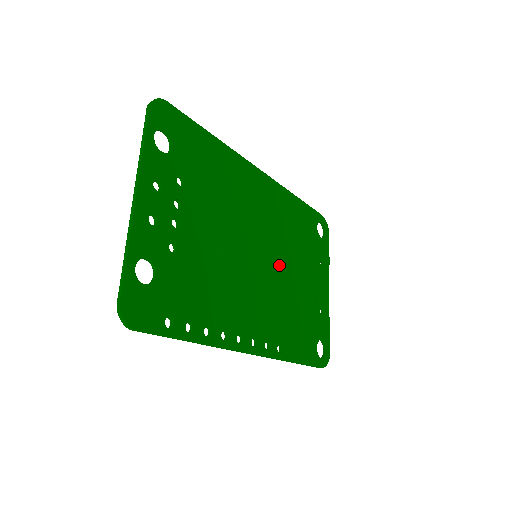
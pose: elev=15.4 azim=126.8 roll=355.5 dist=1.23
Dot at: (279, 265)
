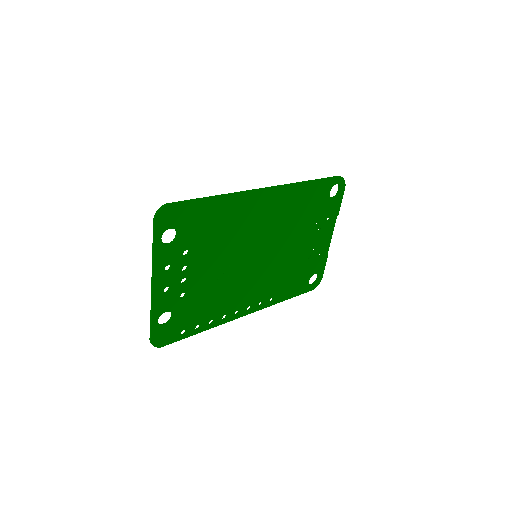
Dot at: (279, 249)
